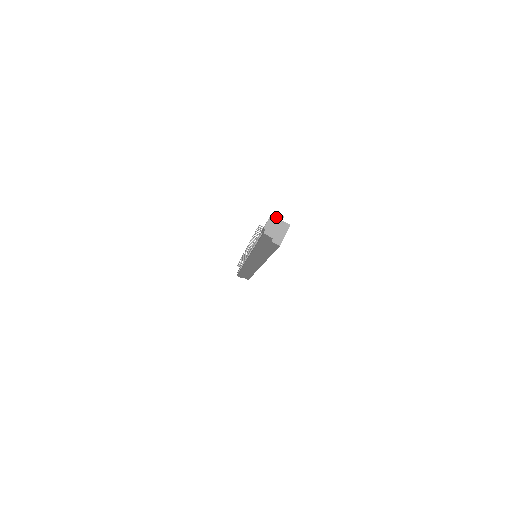
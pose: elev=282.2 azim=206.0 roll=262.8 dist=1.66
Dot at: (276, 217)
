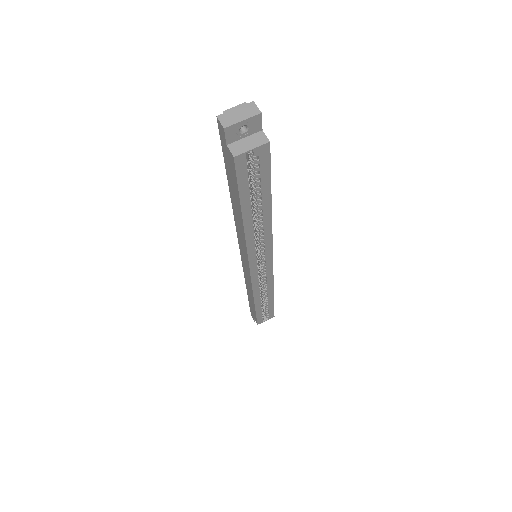
Dot at: (250, 108)
